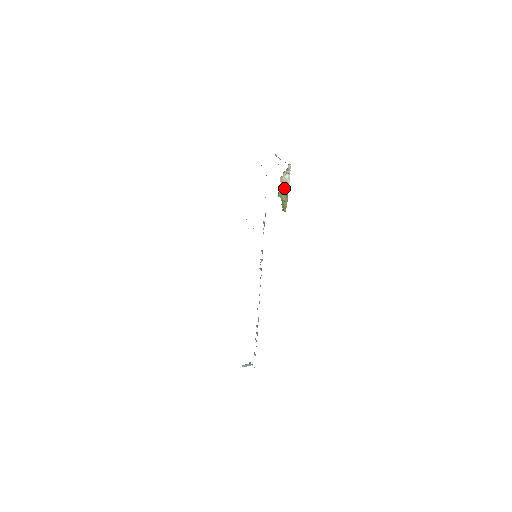
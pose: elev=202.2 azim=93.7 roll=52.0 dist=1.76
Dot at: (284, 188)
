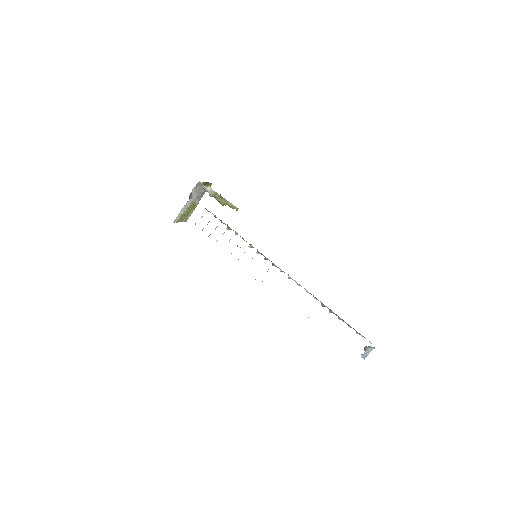
Dot at: (216, 197)
